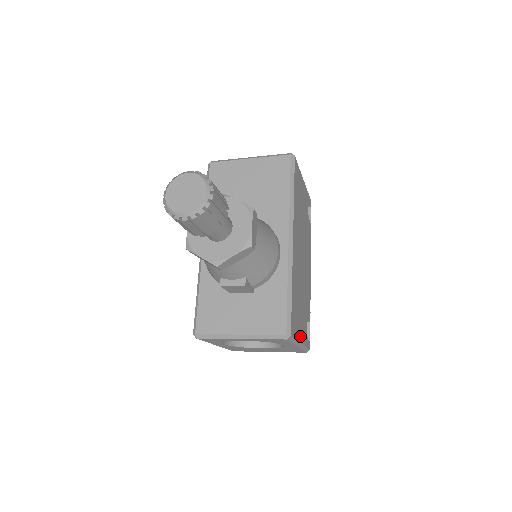
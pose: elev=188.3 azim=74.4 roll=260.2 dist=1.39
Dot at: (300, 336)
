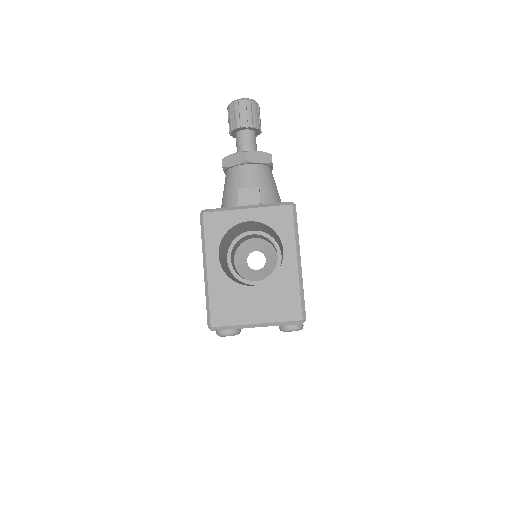
Dot at: occluded
